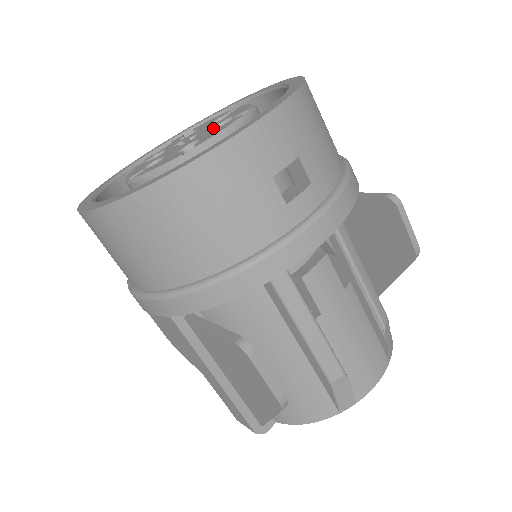
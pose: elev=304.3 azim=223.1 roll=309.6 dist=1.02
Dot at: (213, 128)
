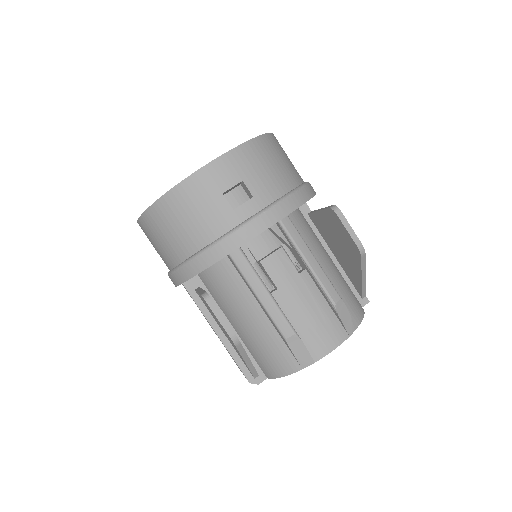
Dot at: occluded
